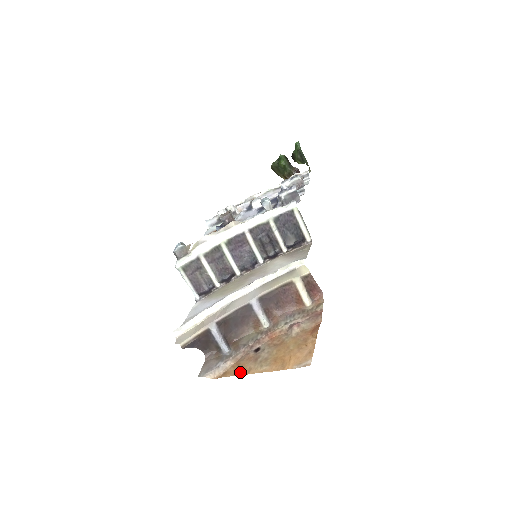
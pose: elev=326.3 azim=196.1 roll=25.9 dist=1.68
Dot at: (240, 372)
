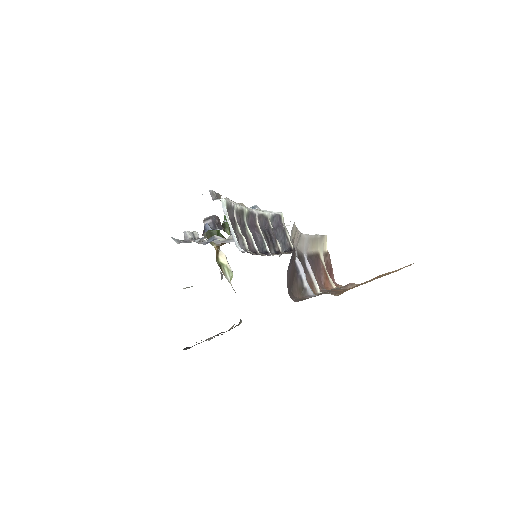
Dot at: occluded
